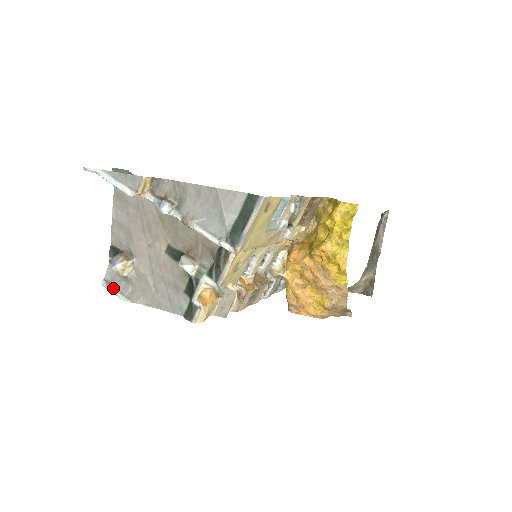
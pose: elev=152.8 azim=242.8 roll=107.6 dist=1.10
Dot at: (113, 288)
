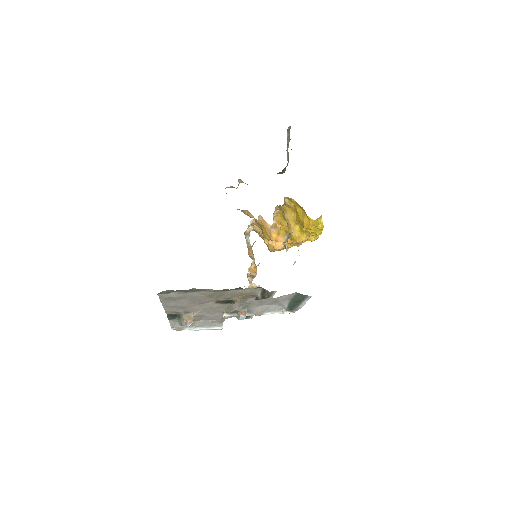
Dot at: (182, 329)
